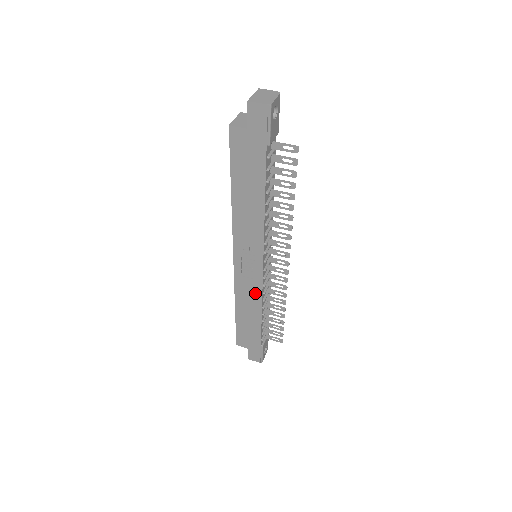
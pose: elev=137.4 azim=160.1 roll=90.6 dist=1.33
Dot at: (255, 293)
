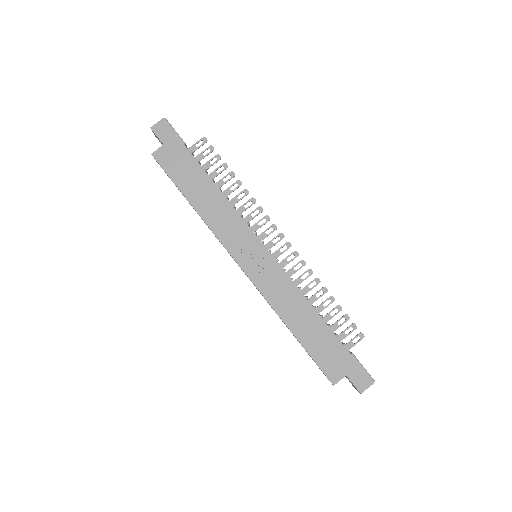
Dot at: (285, 285)
